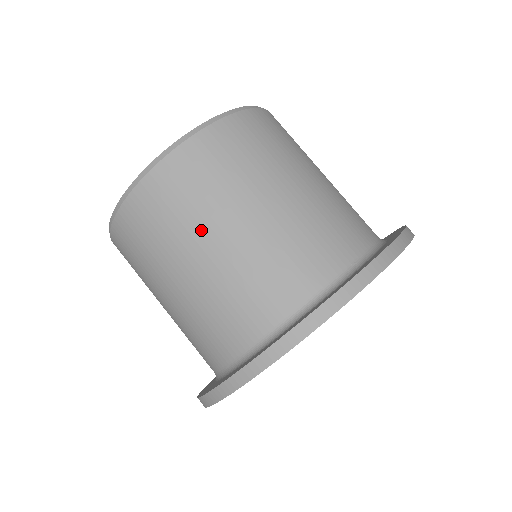
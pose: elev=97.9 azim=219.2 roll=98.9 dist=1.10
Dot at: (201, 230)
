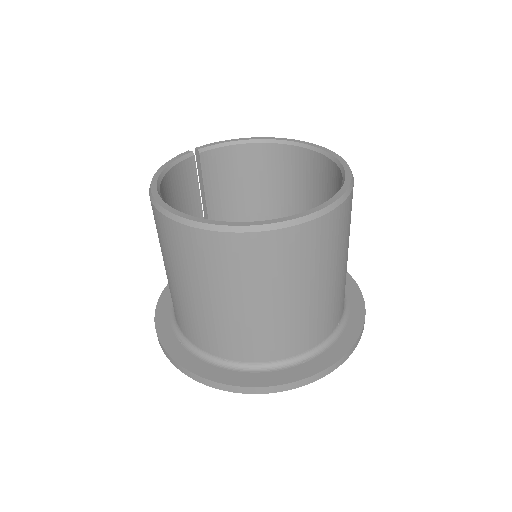
Dot at: (288, 287)
